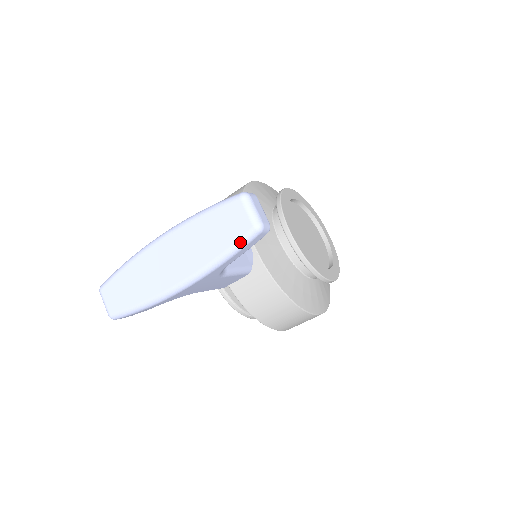
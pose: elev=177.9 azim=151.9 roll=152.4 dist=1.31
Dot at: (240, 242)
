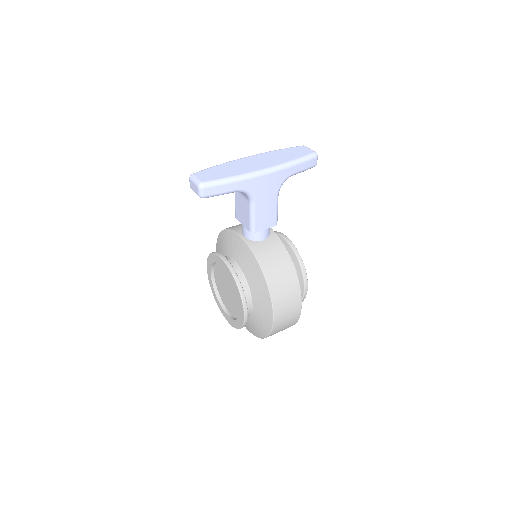
Dot at: (307, 156)
